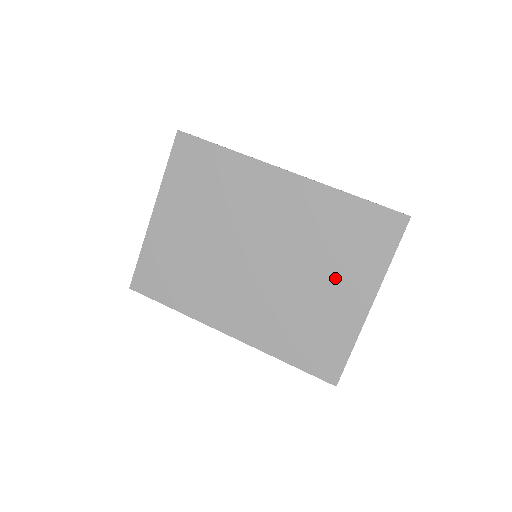
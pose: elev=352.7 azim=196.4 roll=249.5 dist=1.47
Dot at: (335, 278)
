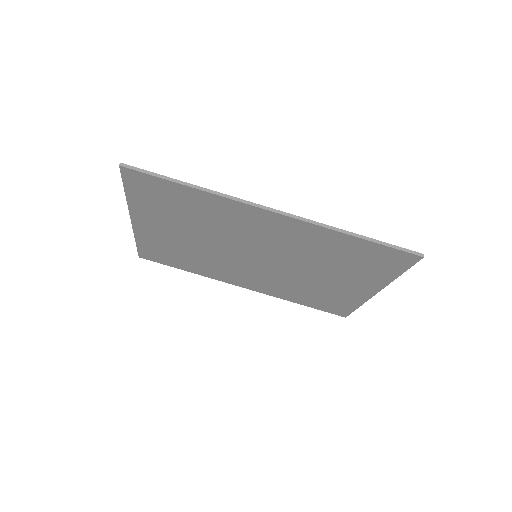
Dot at: (340, 277)
